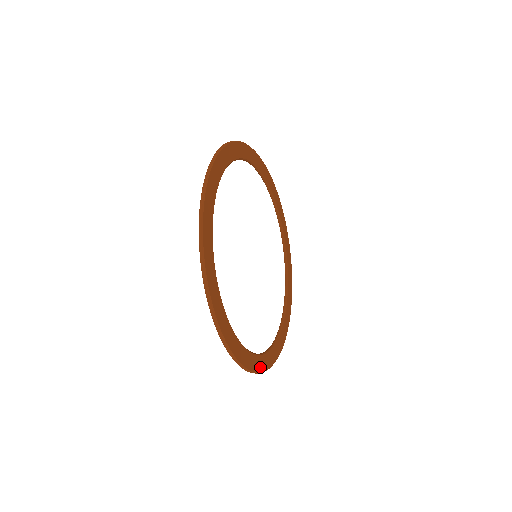
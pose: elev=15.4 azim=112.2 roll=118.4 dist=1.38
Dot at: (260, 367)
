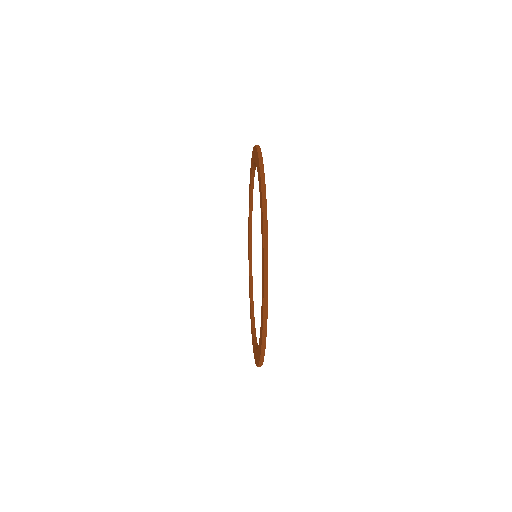
Dot at: occluded
